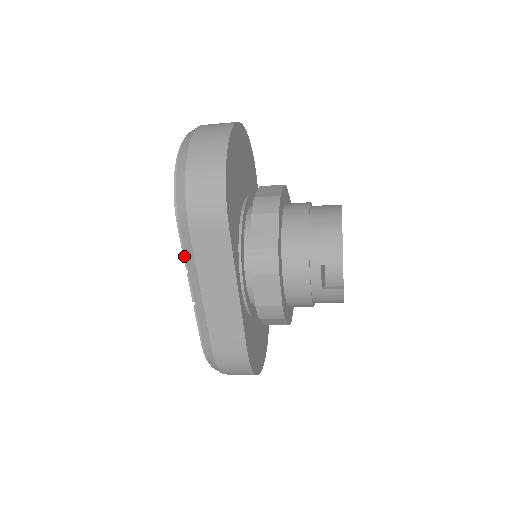
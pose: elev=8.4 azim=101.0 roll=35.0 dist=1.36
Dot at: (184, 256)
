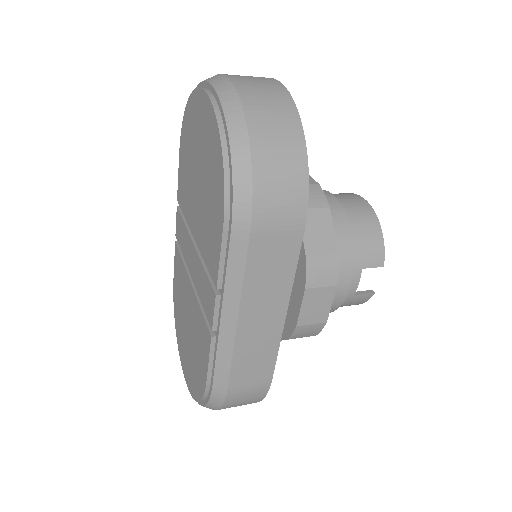
Dot at: (220, 270)
